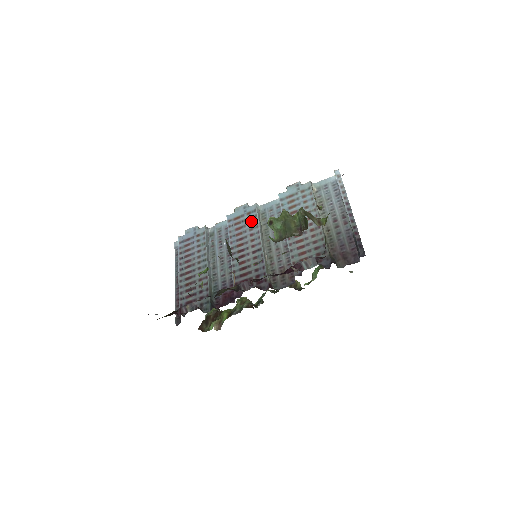
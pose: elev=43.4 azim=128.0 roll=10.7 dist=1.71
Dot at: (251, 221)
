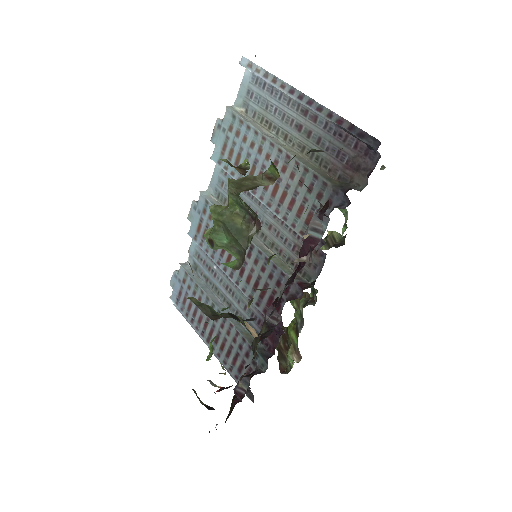
Dot at: occluded
